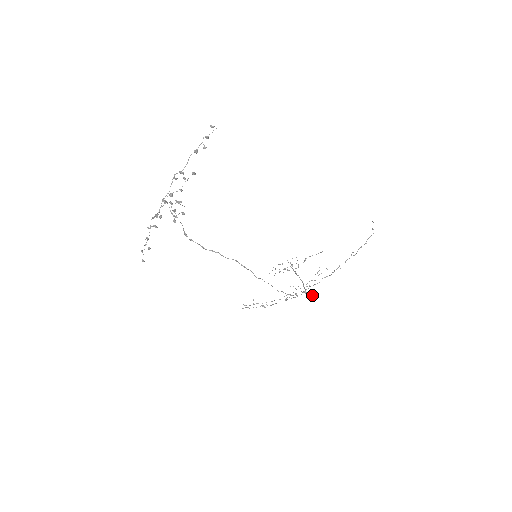
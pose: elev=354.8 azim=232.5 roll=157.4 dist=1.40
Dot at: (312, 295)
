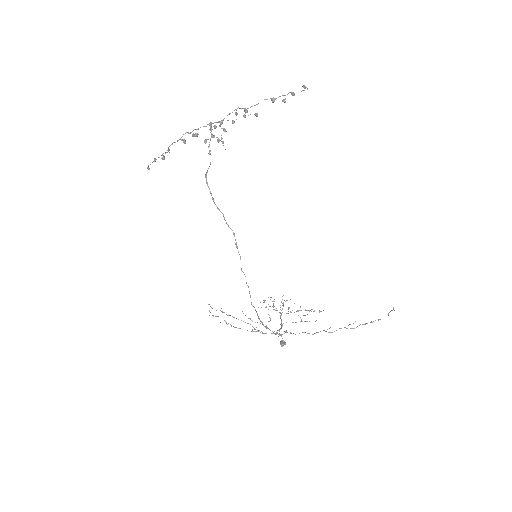
Dot at: (282, 341)
